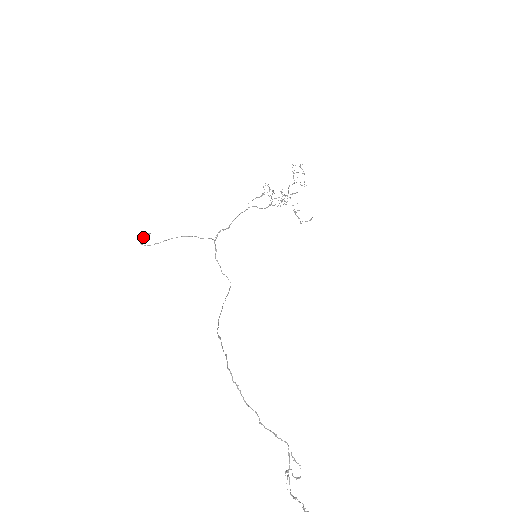
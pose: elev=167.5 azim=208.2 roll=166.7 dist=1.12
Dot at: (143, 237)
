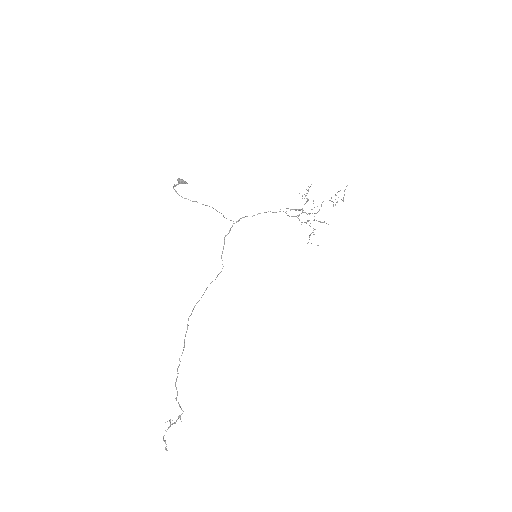
Dot at: (179, 182)
